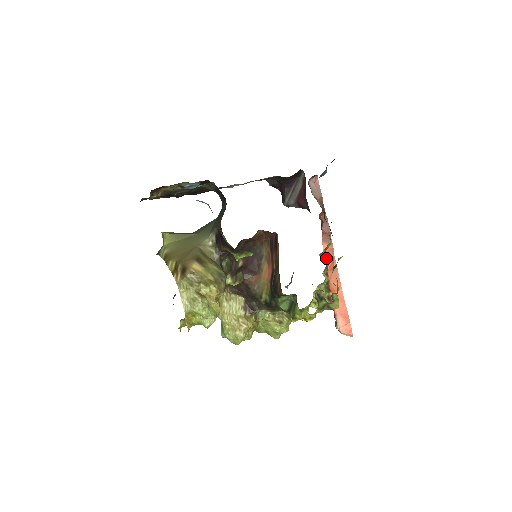
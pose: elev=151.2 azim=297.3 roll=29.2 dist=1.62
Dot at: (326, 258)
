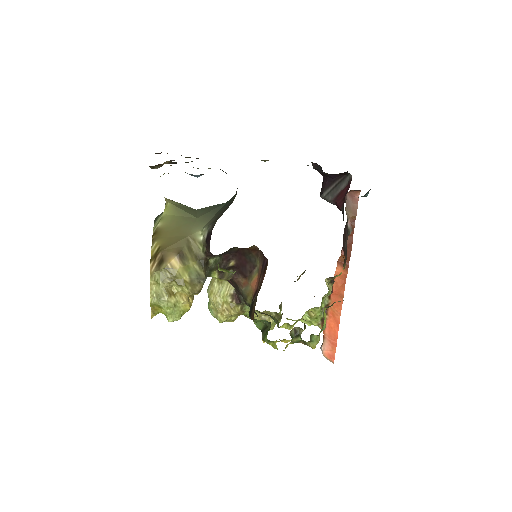
Dot at: (335, 281)
